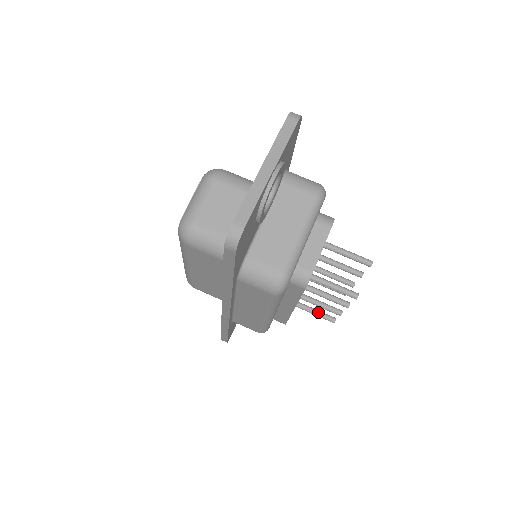
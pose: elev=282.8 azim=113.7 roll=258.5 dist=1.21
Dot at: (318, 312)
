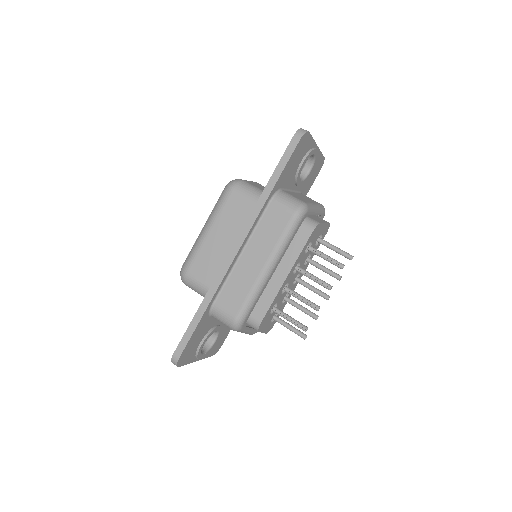
Dot at: (293, 318)
